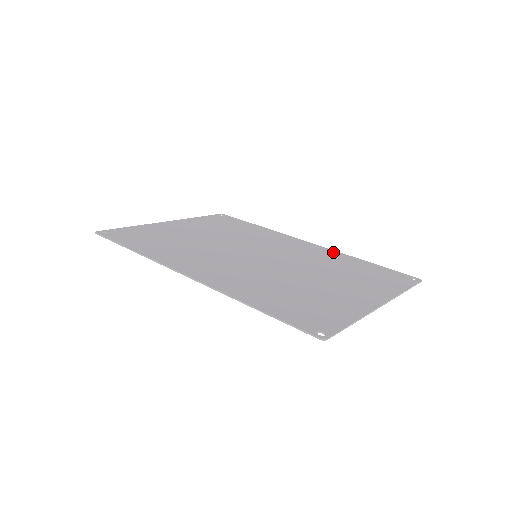
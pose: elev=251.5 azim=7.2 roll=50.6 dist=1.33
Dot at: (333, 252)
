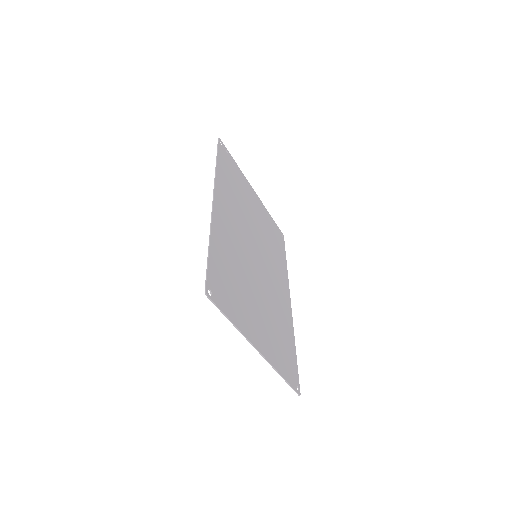
Dot at: (291, 322)
